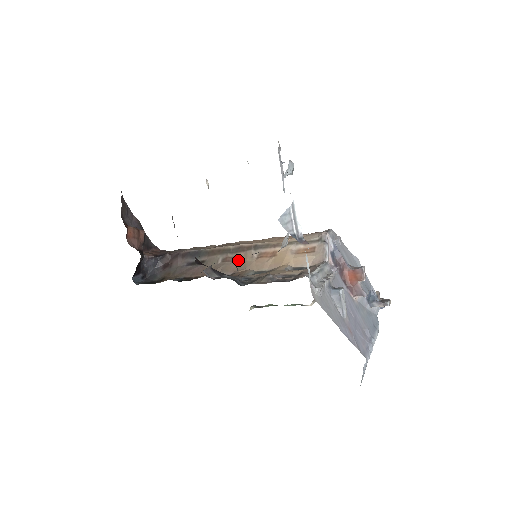
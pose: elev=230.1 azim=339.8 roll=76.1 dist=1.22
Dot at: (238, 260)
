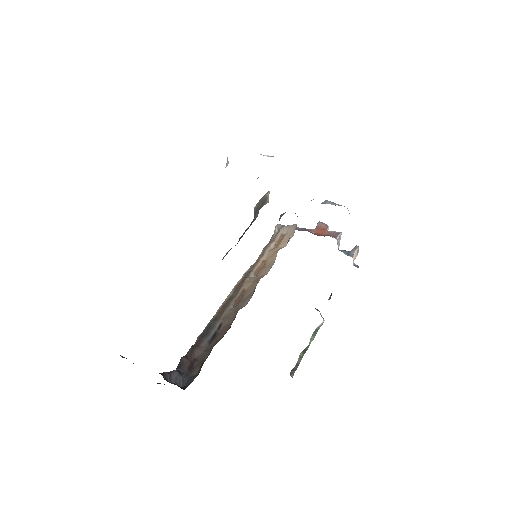
Dot at: occluded
